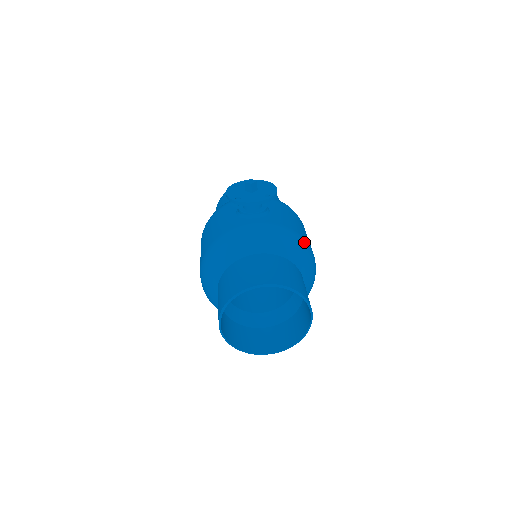
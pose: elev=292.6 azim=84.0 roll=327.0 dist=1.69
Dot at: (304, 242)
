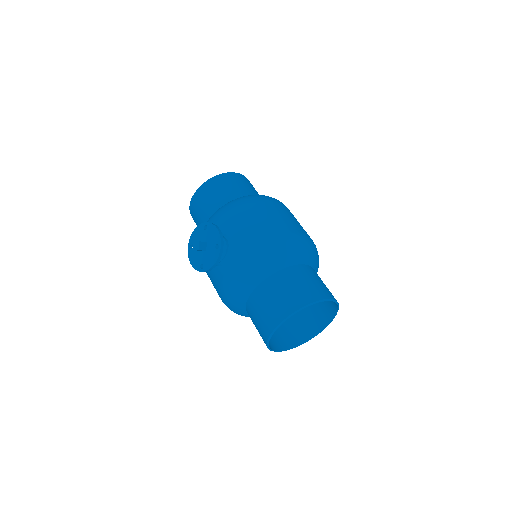
Dot at: (276, 242)
